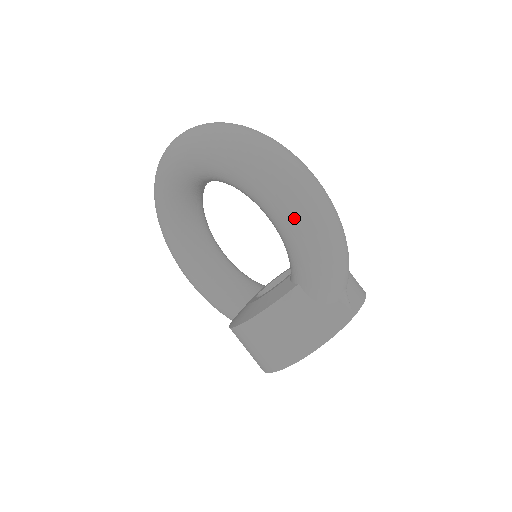
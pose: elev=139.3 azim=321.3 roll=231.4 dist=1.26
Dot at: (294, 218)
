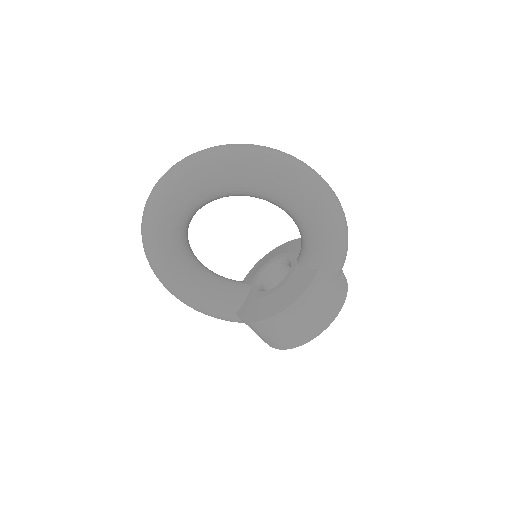
Dot at: (328, 217)
